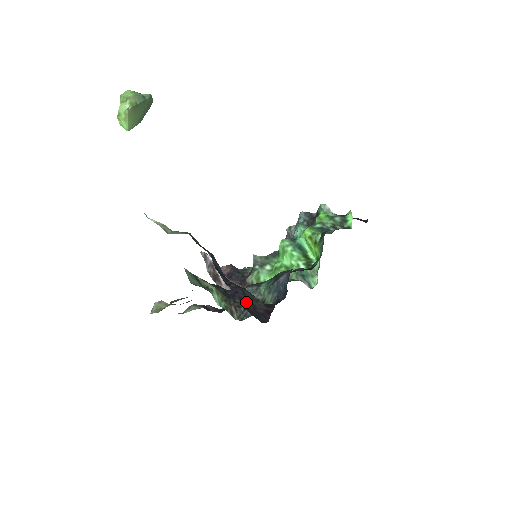
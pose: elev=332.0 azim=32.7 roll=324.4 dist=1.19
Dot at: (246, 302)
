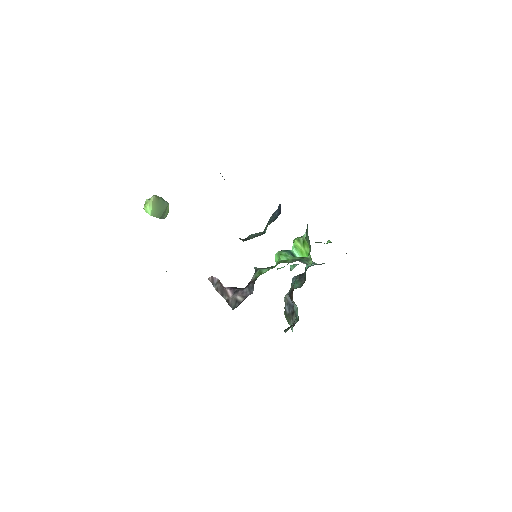
Dot at: occluded
